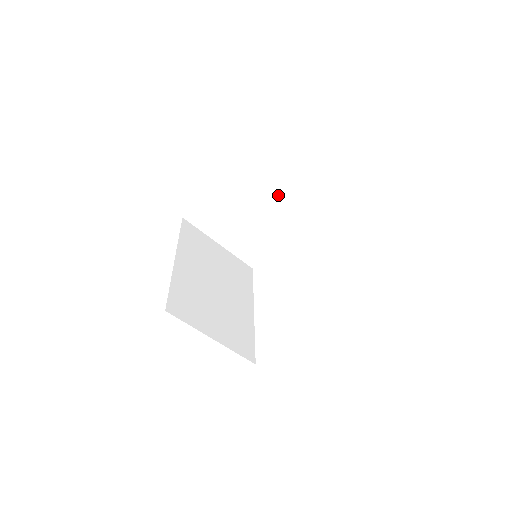
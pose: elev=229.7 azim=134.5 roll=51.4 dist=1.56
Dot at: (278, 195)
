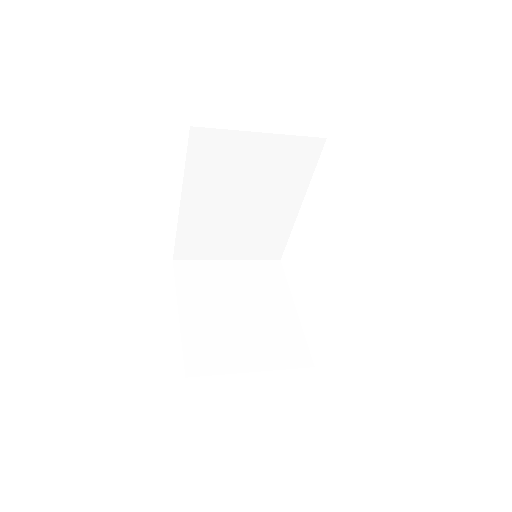
Dot at: occluded
